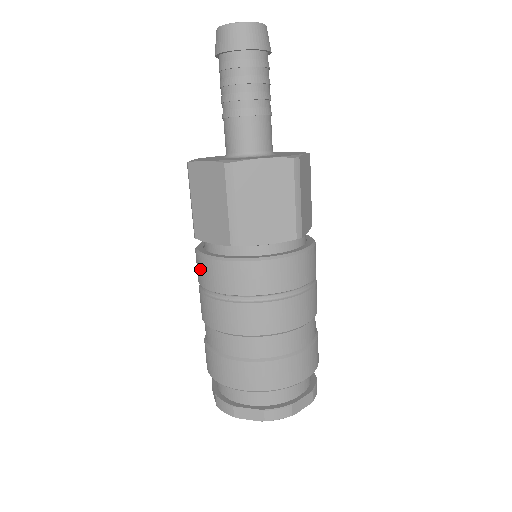
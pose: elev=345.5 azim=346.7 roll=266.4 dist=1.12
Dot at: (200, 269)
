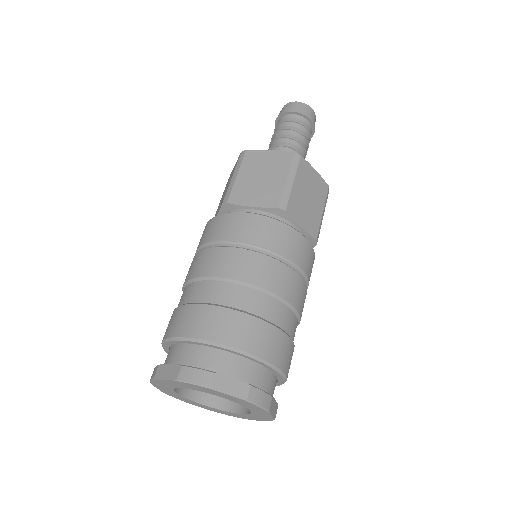
Dot at: occluded
